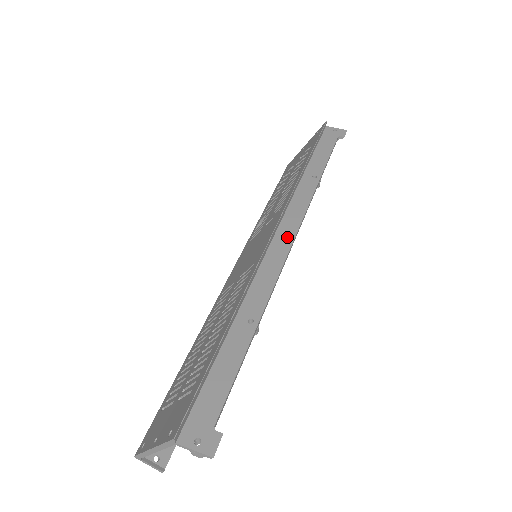
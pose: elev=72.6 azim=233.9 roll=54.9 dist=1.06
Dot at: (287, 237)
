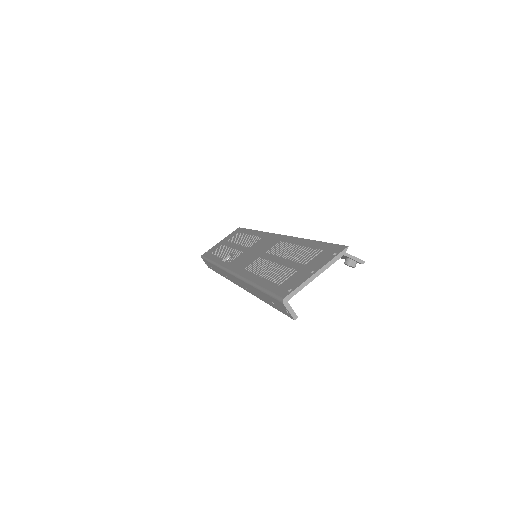
Dot at: occluded
